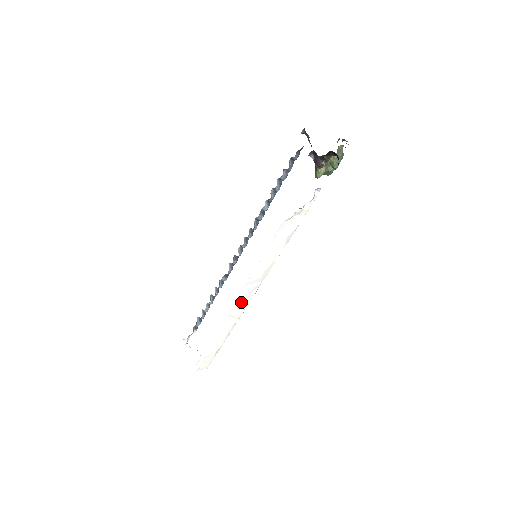
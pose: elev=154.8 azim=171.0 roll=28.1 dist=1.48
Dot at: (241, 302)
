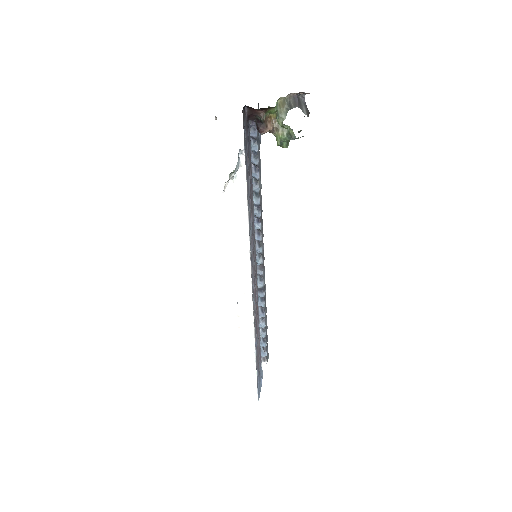
Dot at: (239, 308)
